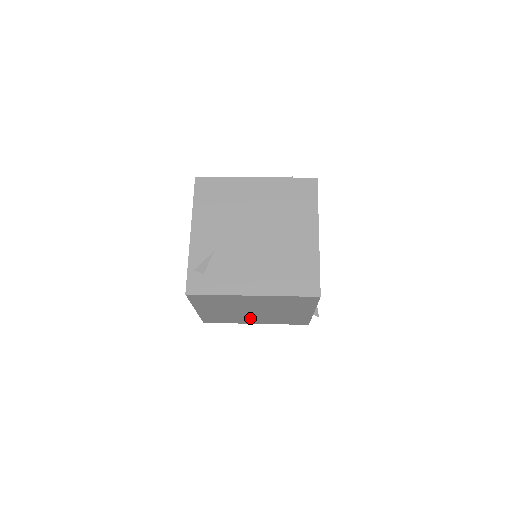
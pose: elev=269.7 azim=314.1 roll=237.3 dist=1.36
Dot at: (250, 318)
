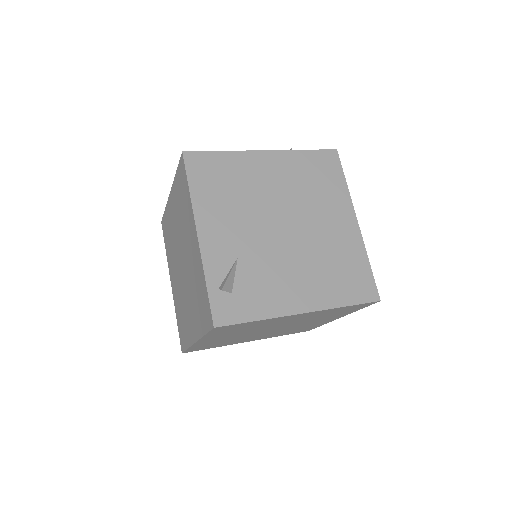
Dot at: (252, 337)
